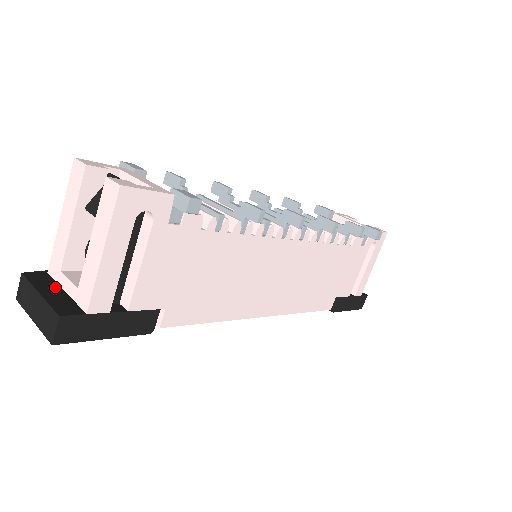
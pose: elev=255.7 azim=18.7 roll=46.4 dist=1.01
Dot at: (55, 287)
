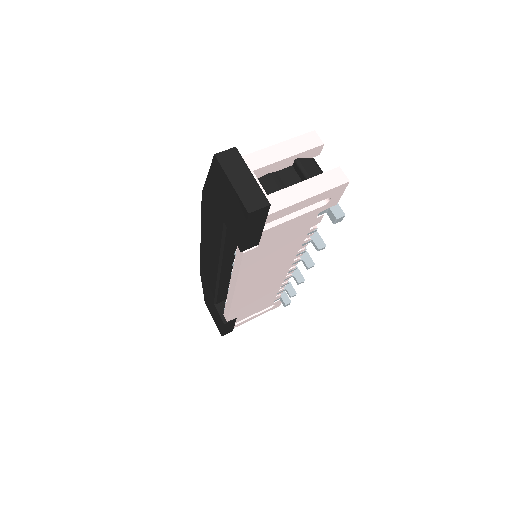
Dot at: occluded
